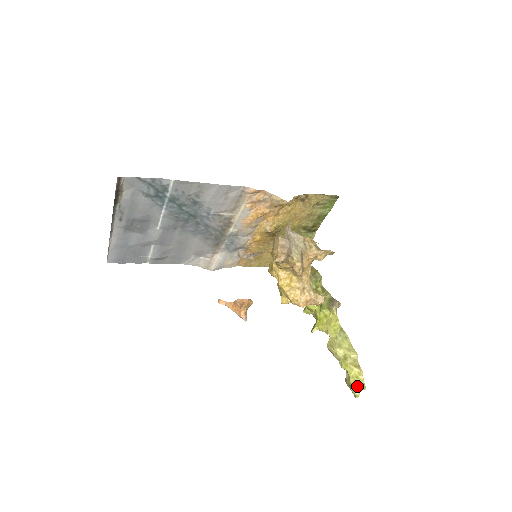
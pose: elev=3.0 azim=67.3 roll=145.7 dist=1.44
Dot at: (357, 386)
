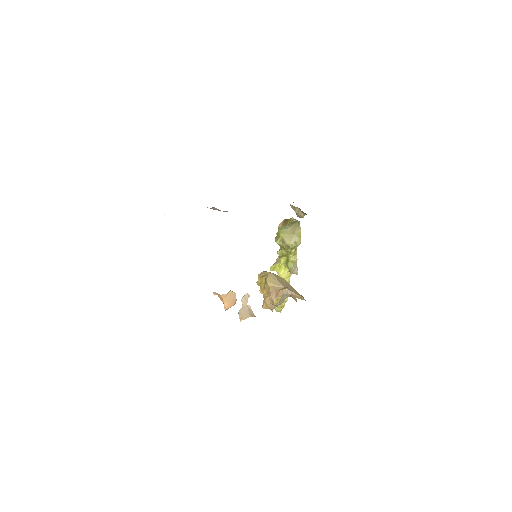
Dot at: (277, 311)
